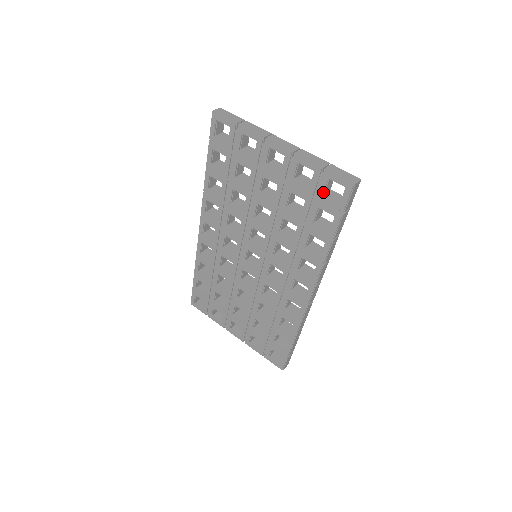
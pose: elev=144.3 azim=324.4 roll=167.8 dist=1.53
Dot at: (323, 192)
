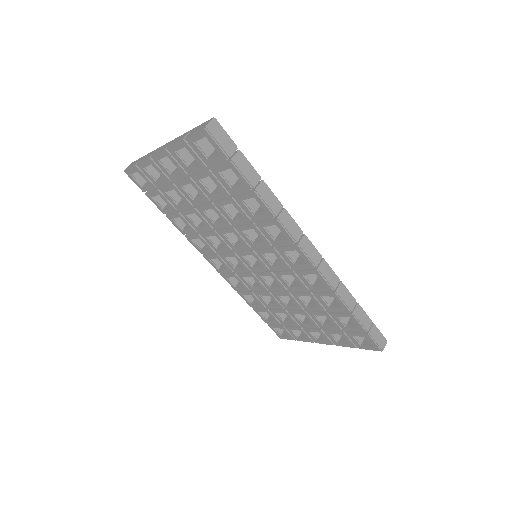
Dot at: (204, 157)
